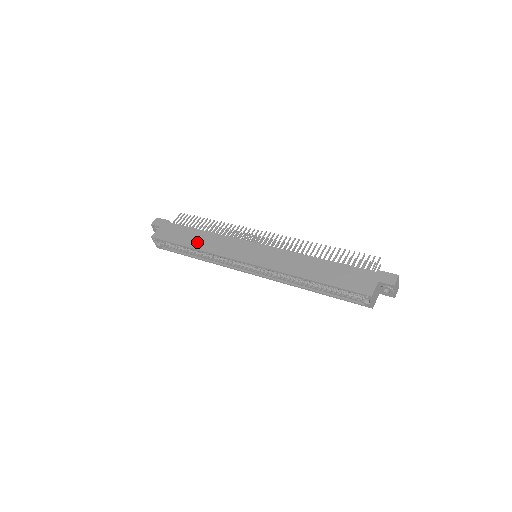
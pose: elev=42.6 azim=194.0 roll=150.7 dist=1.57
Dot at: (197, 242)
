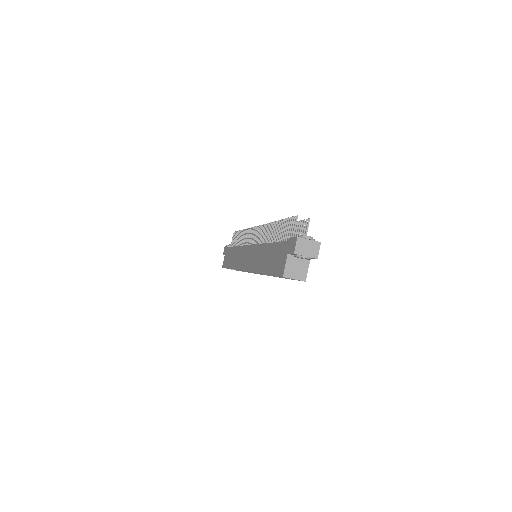
Dot at: (232, 261)
